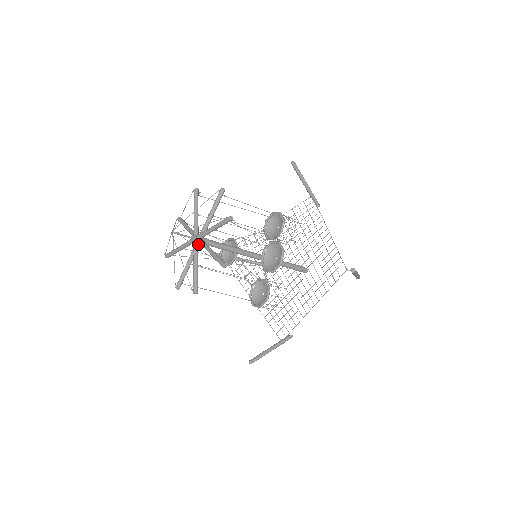
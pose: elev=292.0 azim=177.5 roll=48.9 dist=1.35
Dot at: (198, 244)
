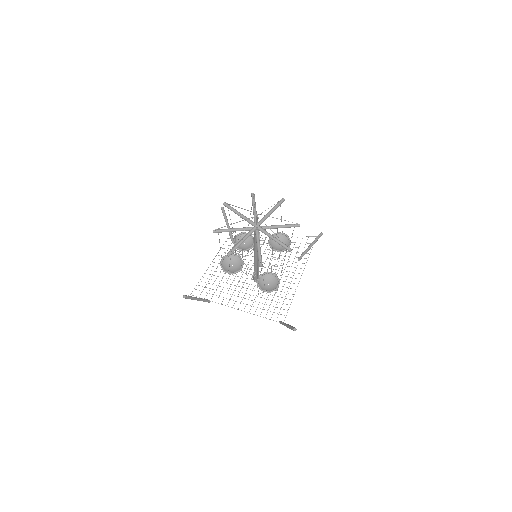
Dot at: (258, 230)
